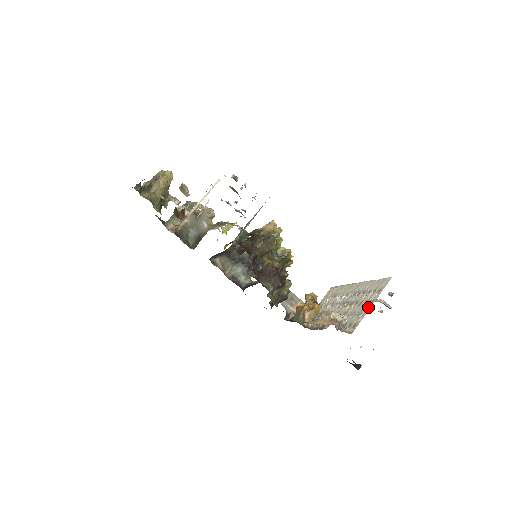
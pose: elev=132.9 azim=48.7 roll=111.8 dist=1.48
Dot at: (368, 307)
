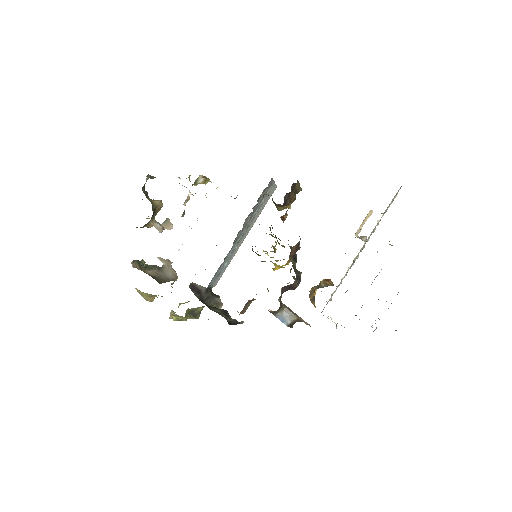
Dot at: occluded
